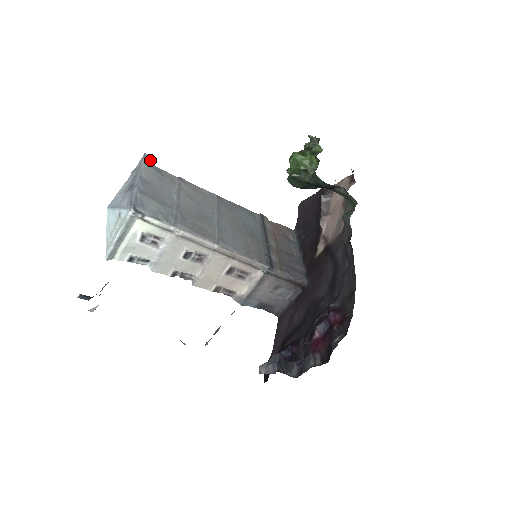
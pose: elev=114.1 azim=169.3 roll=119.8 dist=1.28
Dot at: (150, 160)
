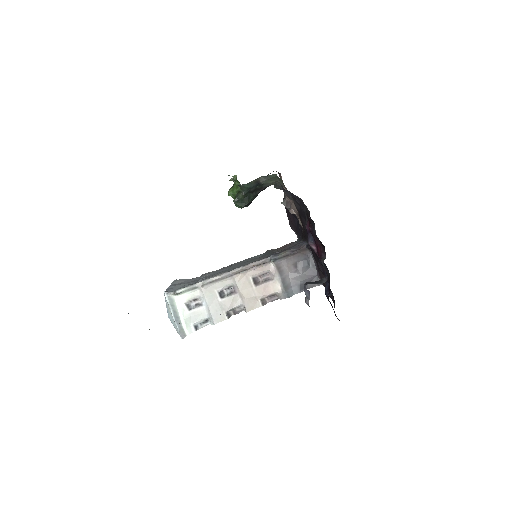
Dot at: occluded
